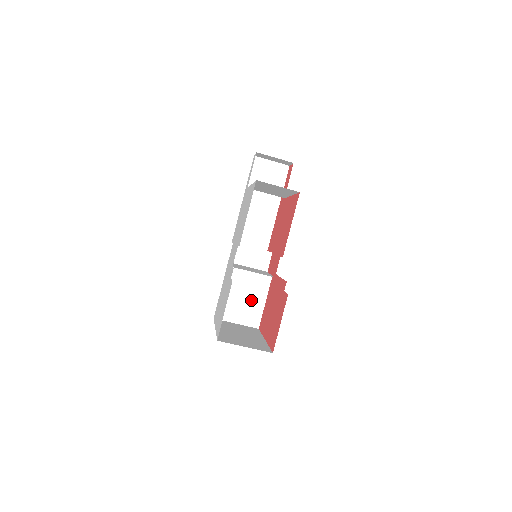
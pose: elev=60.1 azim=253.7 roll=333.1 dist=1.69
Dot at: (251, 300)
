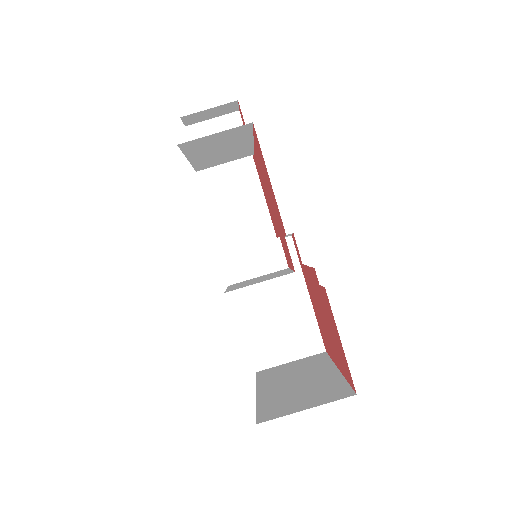
Dot at: (292, 318)
